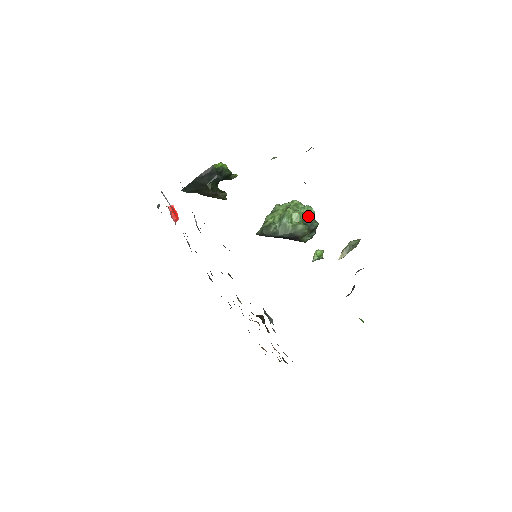
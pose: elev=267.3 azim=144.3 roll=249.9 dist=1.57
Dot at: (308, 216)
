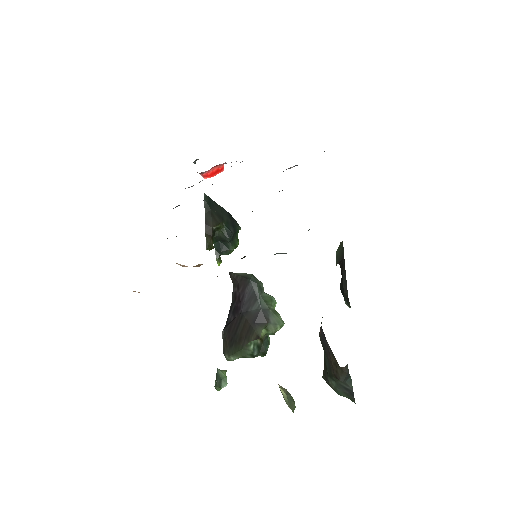
Dot at: (268, 337)
